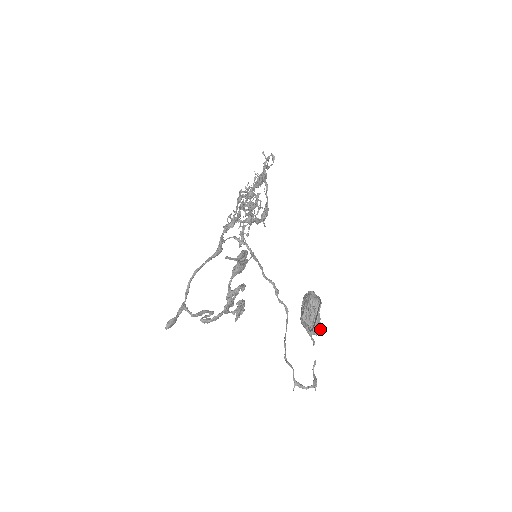
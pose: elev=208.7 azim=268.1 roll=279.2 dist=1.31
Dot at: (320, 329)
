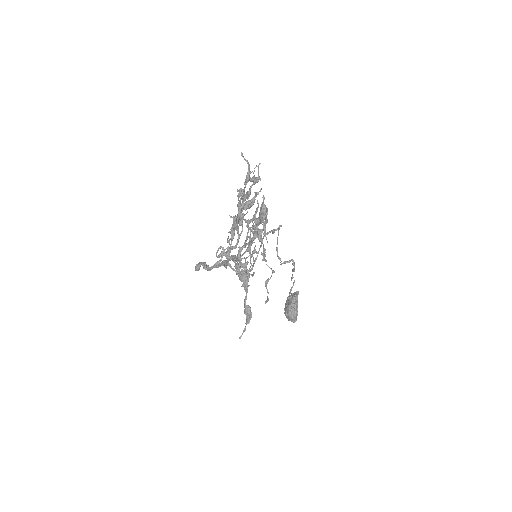
Dot at: occluded
